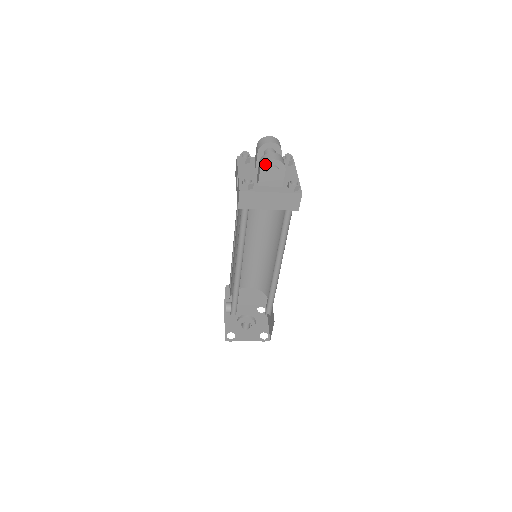
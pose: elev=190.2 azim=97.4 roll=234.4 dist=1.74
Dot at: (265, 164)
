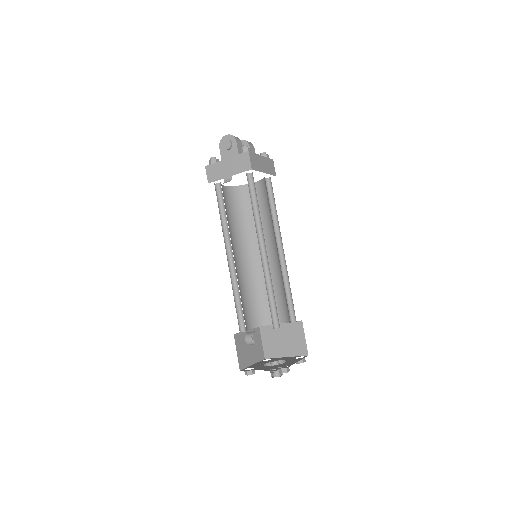
Dot at: (221, 142)
